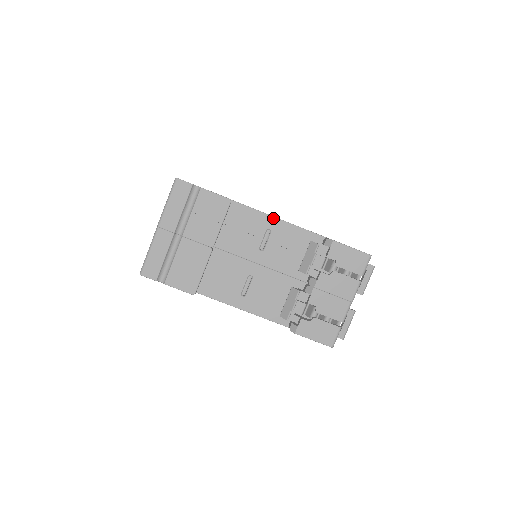
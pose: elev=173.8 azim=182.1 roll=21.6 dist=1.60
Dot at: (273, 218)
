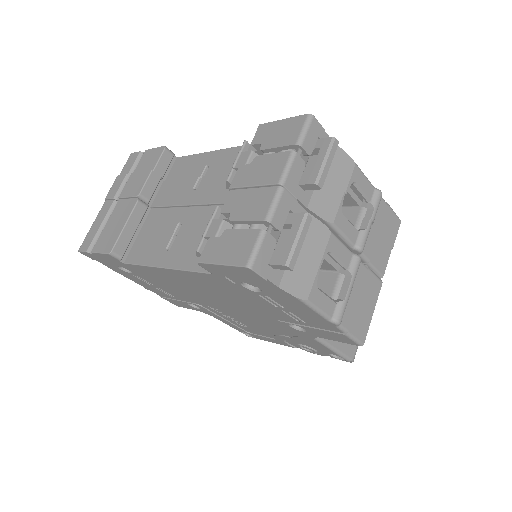
Dot at: (213, 152)
